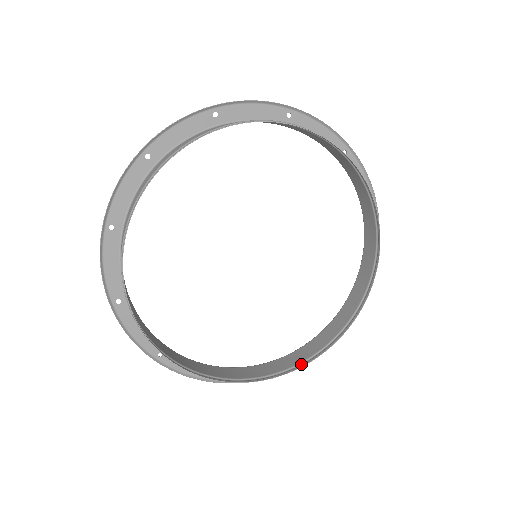
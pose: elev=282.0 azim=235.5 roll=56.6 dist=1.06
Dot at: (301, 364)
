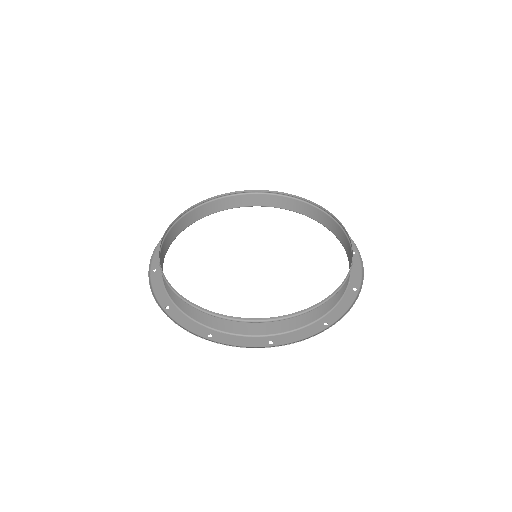
Dot at: (223, 318)
